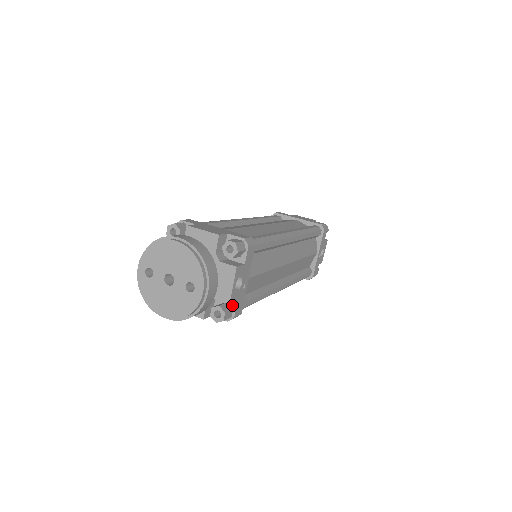
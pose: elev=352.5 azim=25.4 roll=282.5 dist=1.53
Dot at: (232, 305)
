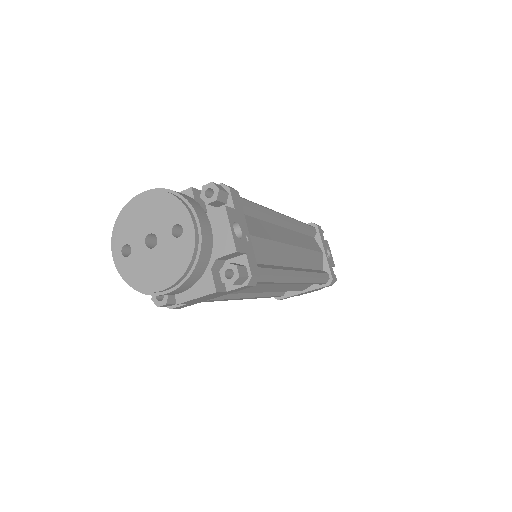
Dot at: (242, 263)
